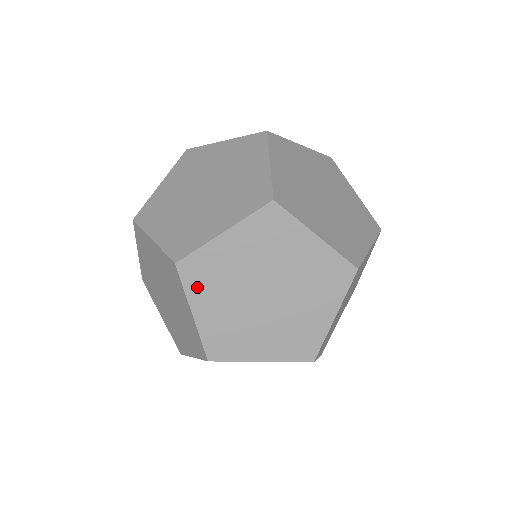
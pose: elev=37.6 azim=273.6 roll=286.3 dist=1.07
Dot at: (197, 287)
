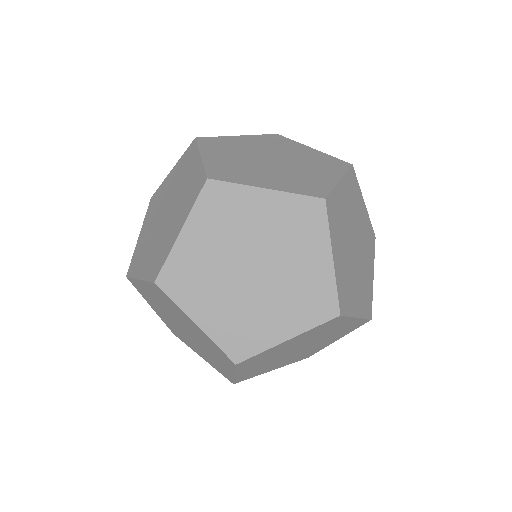
Dot at: (247, 366)
